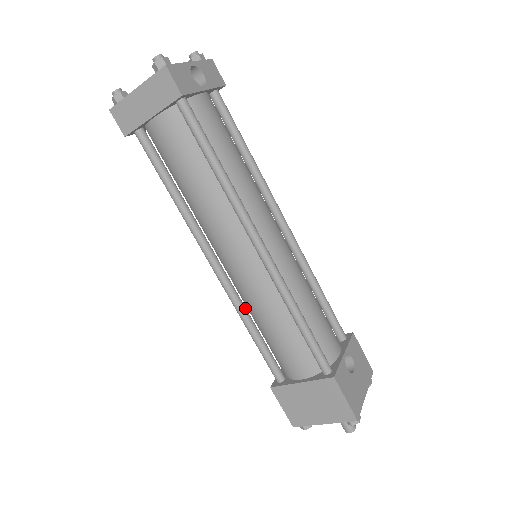
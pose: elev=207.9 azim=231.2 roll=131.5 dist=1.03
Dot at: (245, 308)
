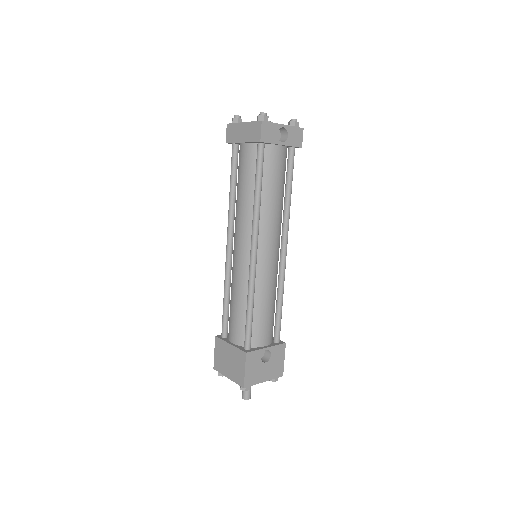
Dot at: (230, 281)
